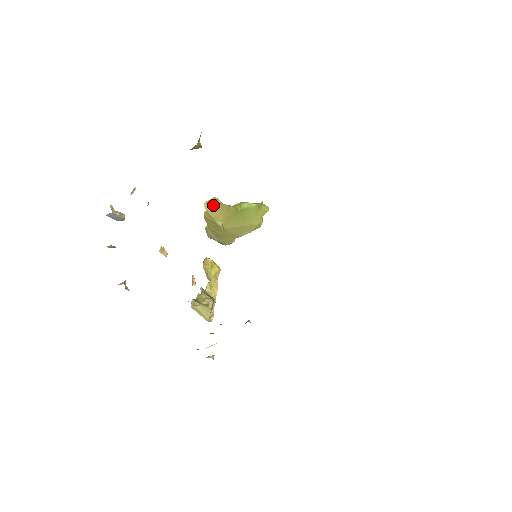
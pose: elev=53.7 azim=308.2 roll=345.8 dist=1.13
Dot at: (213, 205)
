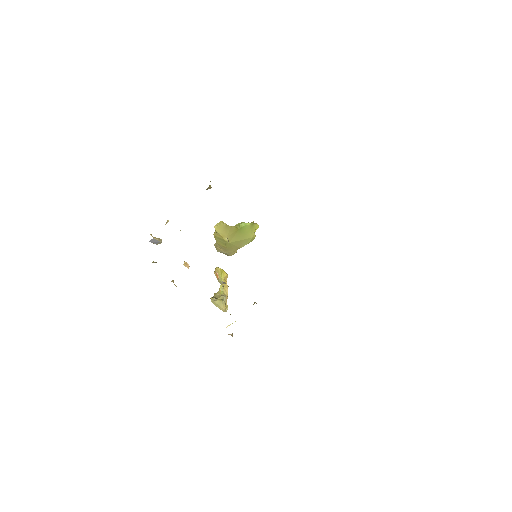
Dot at: (221, 227)
